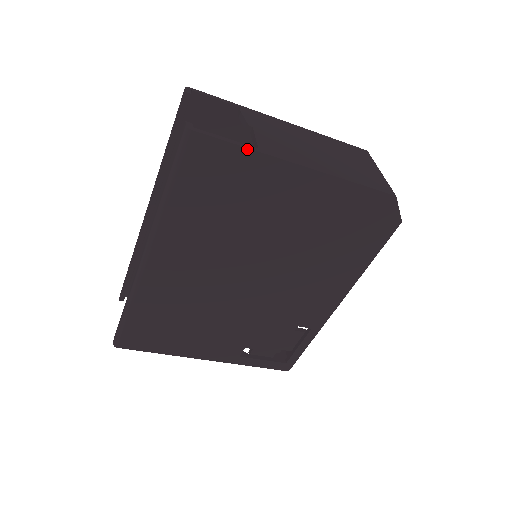
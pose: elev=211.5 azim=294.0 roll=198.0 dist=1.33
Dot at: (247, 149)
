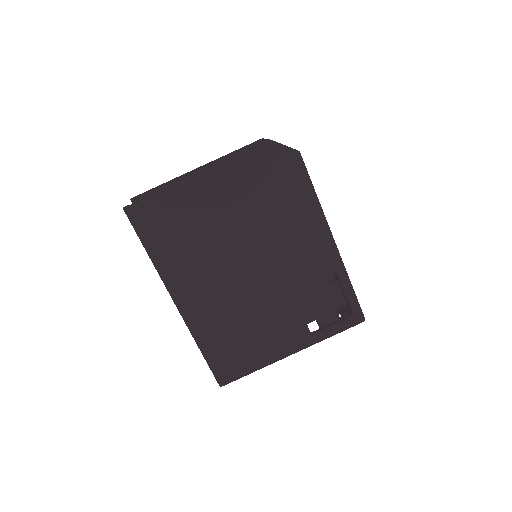
Dot at: (161, 192)
